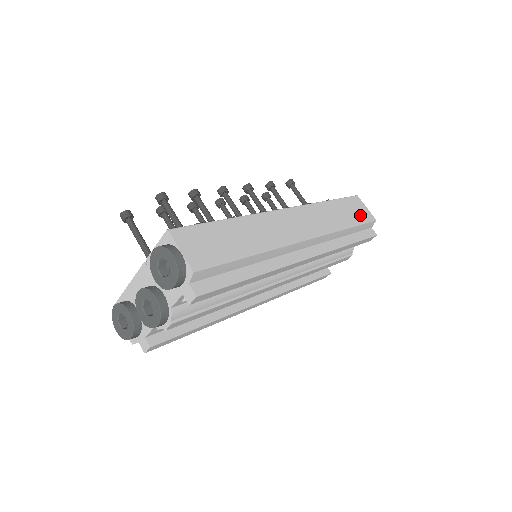
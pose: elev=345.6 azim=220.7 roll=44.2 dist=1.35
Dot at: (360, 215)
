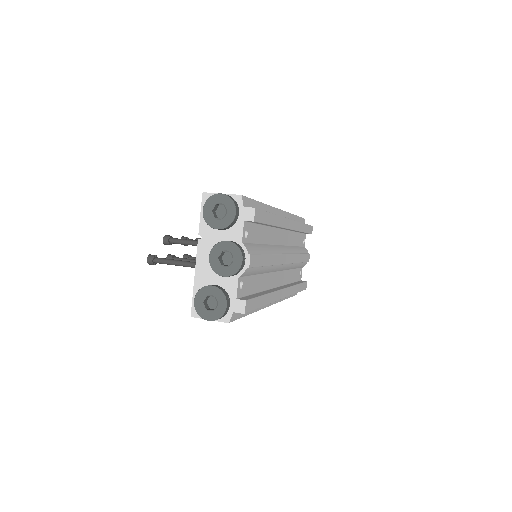
Dot at: occluded
